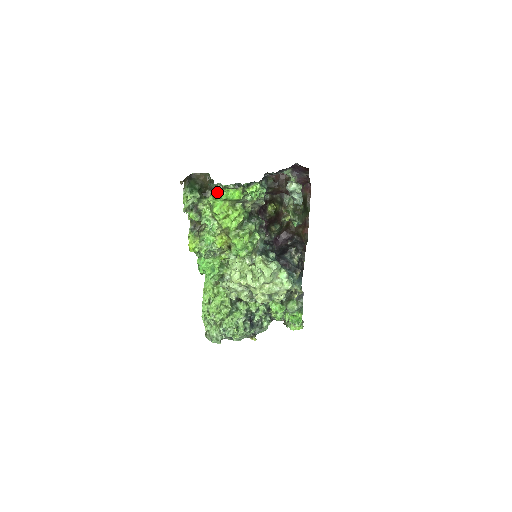
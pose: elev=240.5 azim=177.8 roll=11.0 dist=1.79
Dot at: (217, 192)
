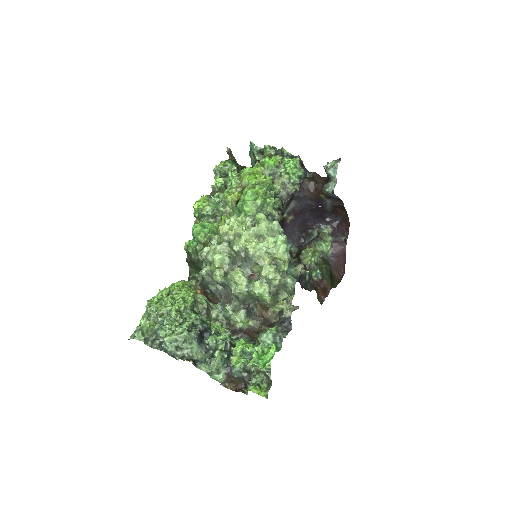
Dot at: occluded
